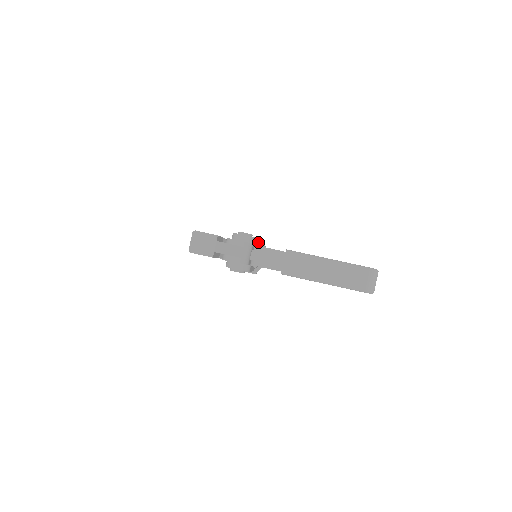
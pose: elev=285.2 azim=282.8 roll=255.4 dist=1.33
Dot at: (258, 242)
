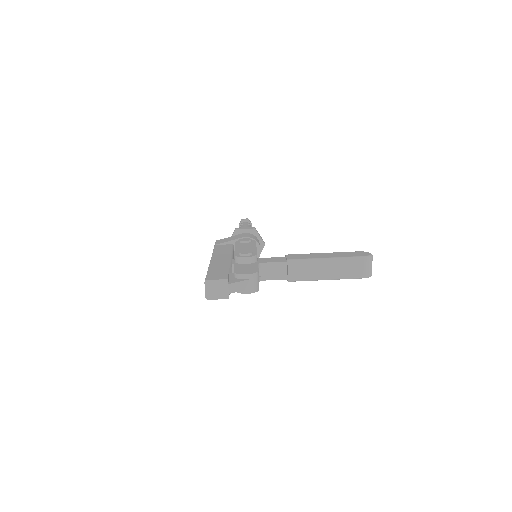
Dot at: occluded
